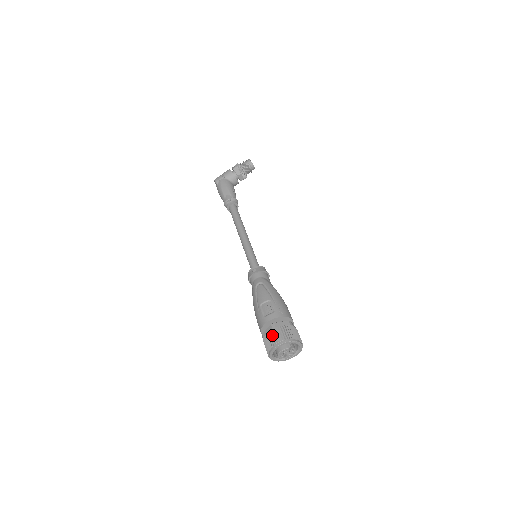
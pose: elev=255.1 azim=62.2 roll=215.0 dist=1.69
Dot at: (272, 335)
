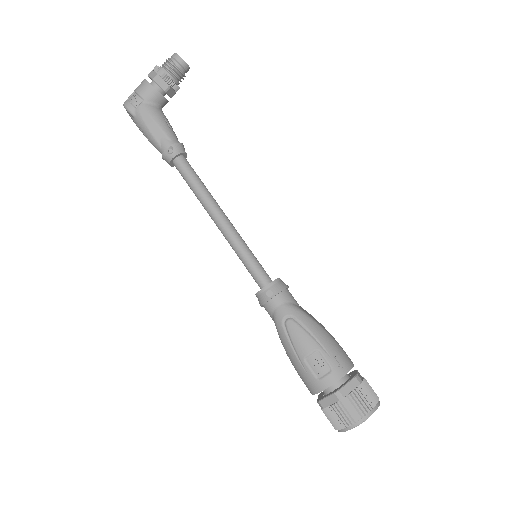
Dot at: (342, 411)
